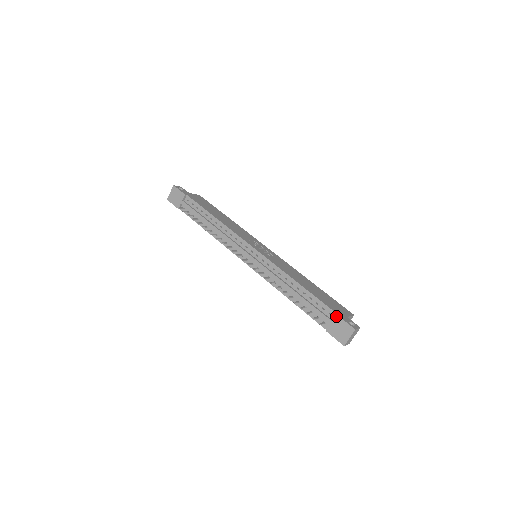
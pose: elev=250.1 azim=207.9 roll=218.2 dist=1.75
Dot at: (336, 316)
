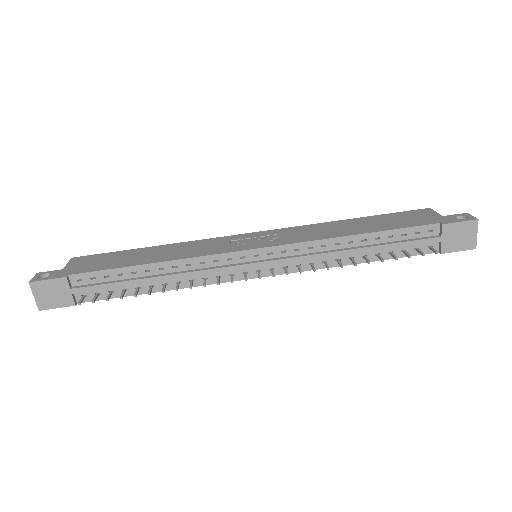
Dot at: (443, 226)
